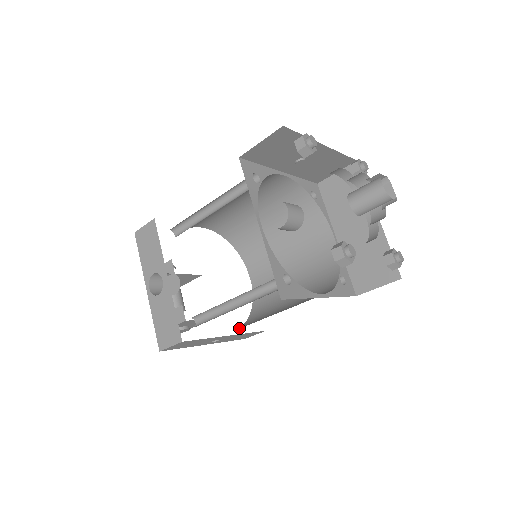
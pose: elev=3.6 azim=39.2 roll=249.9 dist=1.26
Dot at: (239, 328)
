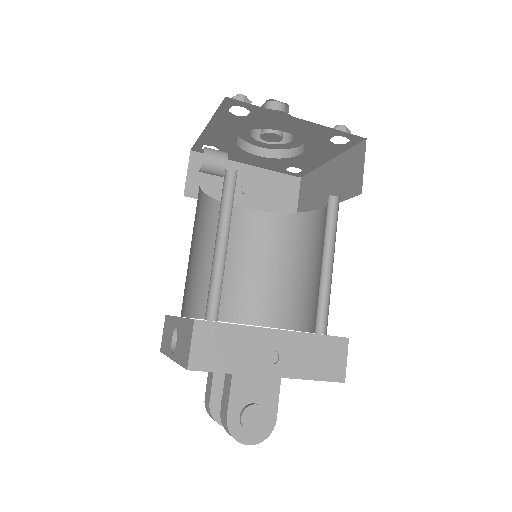
Dot at: occluded
